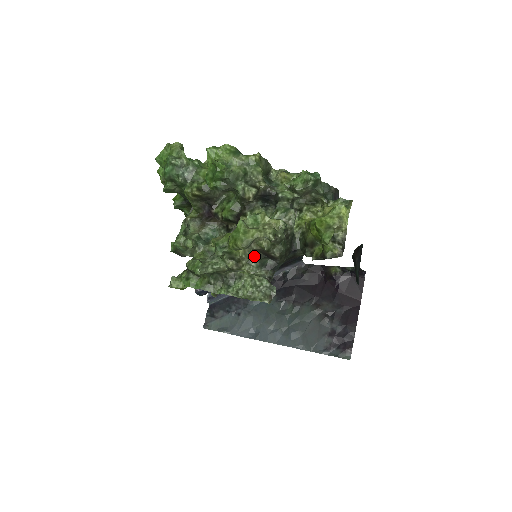
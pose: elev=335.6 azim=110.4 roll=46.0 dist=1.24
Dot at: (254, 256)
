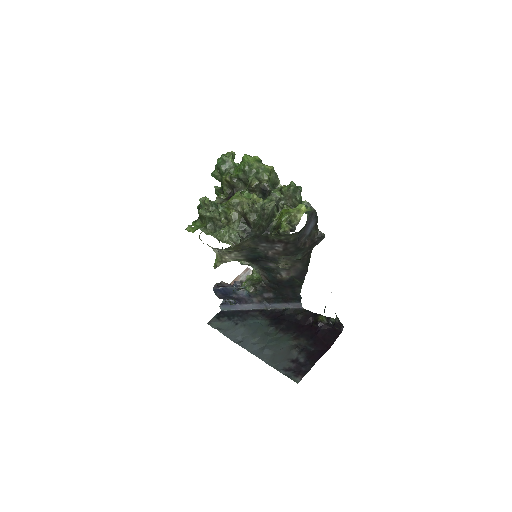
Dot at: (239, 219)
